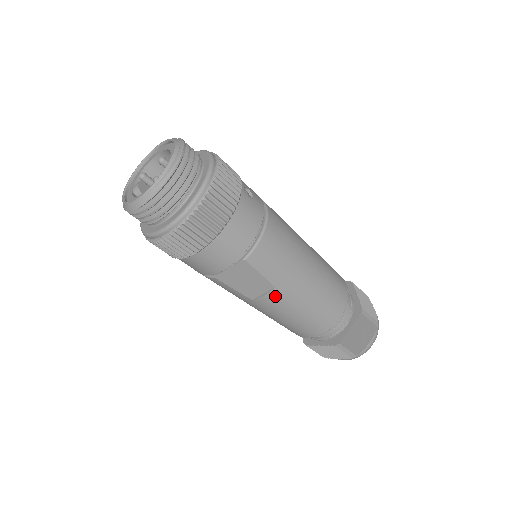
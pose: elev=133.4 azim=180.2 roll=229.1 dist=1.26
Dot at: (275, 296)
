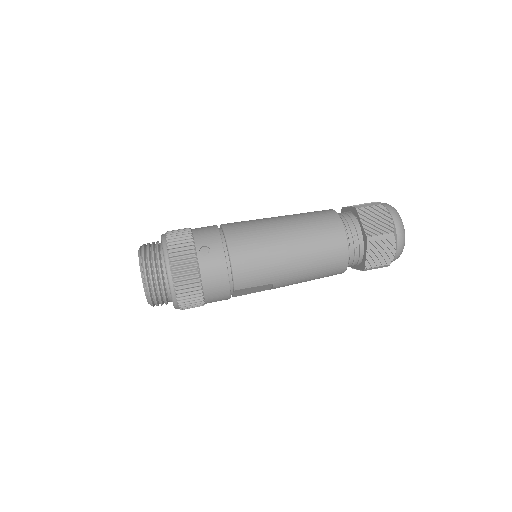
Dot at: (280, 285)
